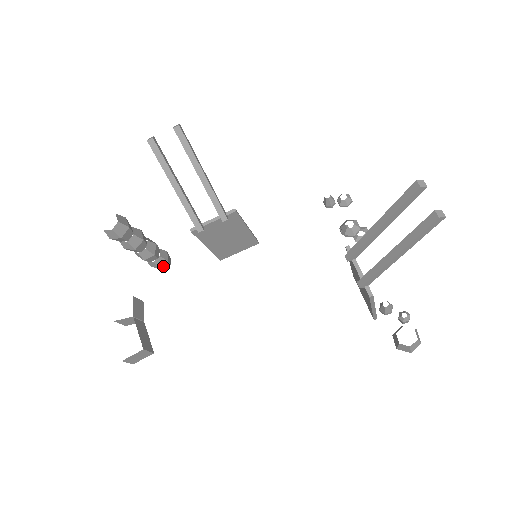
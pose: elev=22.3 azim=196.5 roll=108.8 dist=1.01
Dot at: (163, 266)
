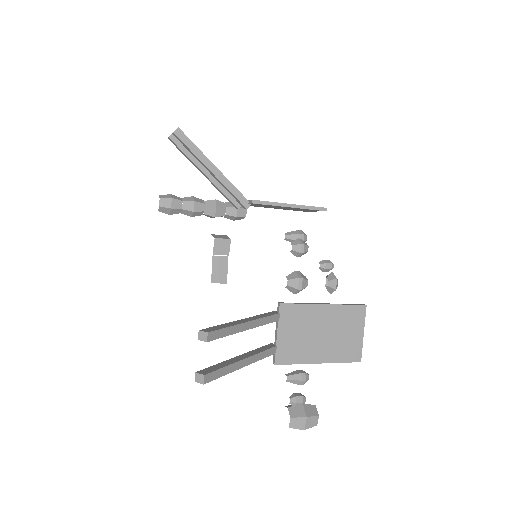
Dot at: (236, 219)
